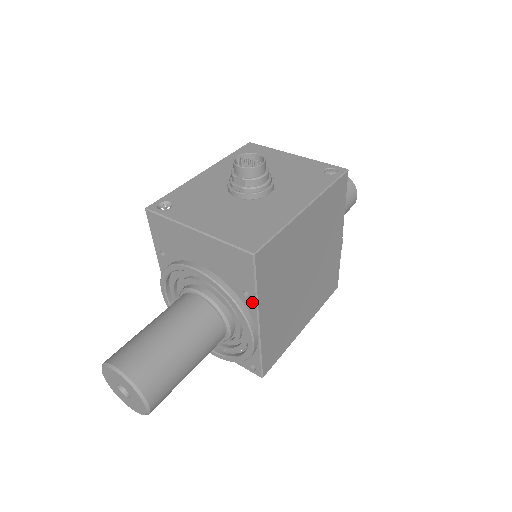
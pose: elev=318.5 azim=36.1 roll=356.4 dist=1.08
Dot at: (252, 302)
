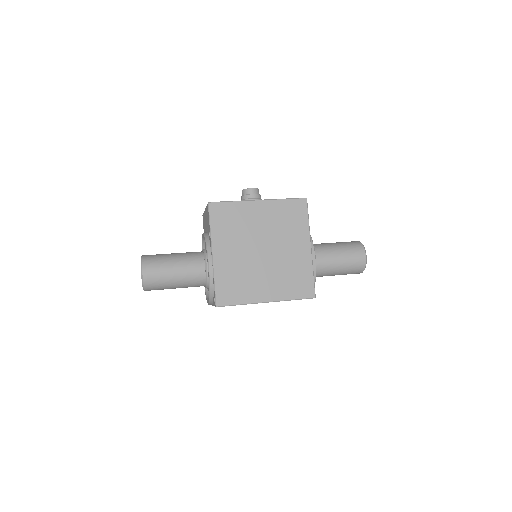
Dot at: (210, 238)
